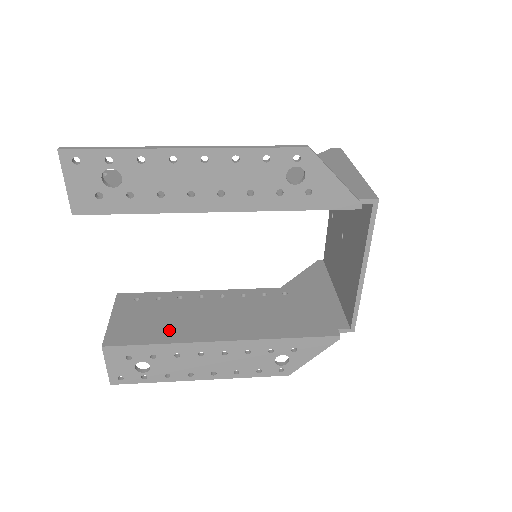
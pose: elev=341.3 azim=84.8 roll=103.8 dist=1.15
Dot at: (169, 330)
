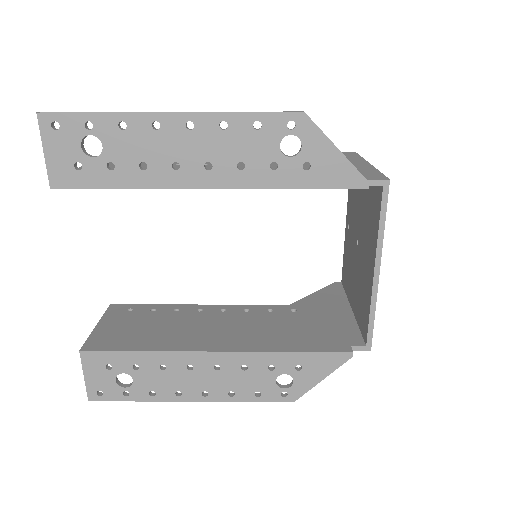
Dot at: (157, 339)
